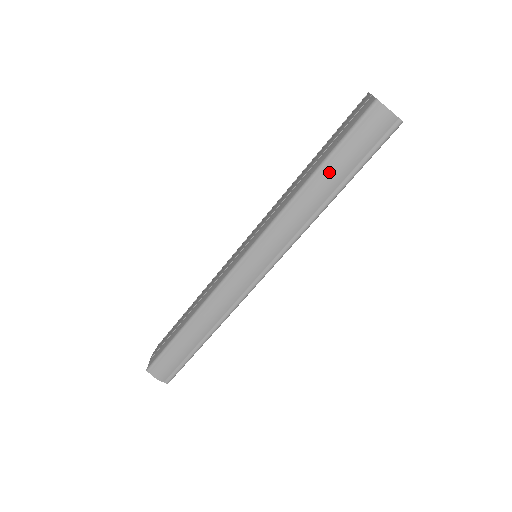
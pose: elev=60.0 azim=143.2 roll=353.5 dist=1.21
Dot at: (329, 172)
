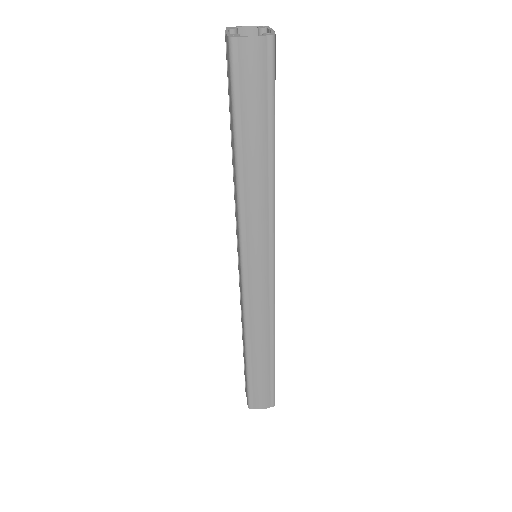
Dot at: (247, 142)
